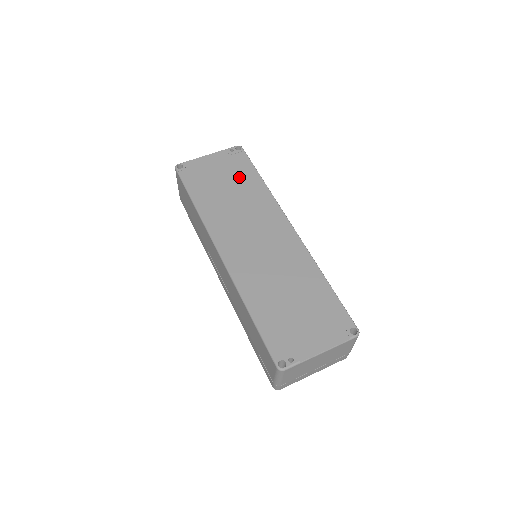
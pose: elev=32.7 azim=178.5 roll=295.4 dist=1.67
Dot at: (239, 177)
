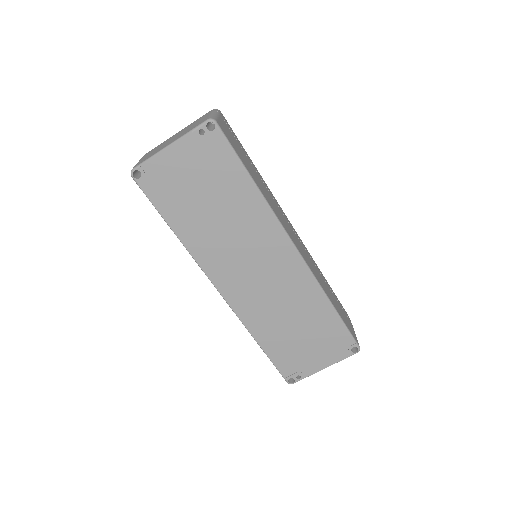
Dot at: (221, 182)
